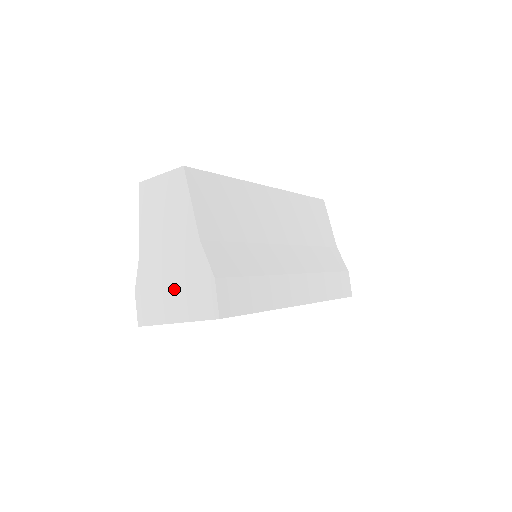
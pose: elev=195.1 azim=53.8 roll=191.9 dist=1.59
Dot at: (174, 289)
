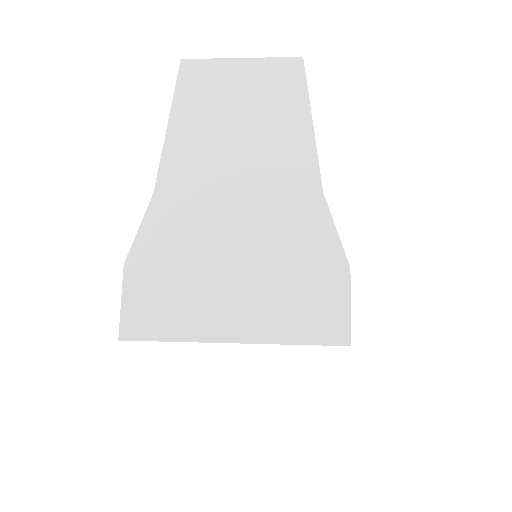
Dot at: (240, 274)
